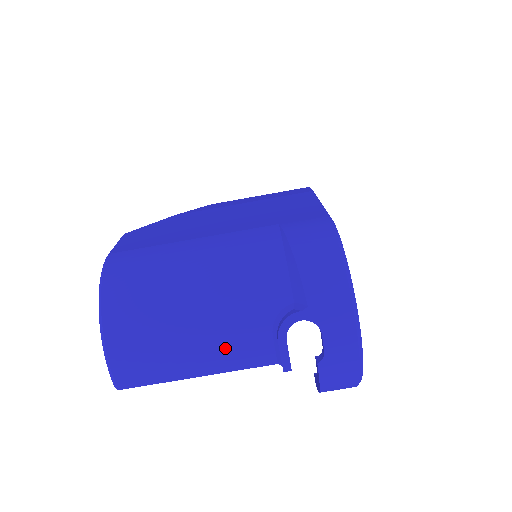
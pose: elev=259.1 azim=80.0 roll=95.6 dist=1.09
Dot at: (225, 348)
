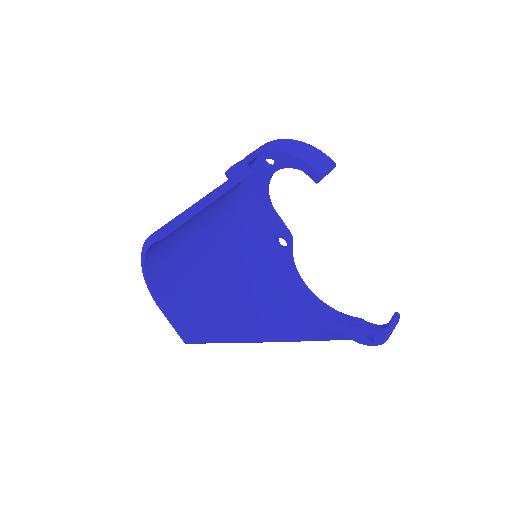
Dot at: occluded
